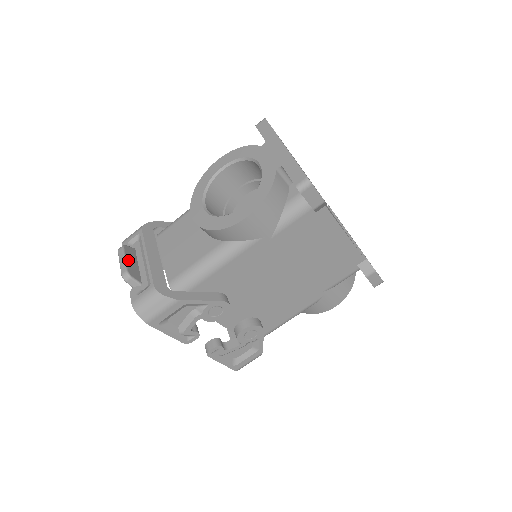
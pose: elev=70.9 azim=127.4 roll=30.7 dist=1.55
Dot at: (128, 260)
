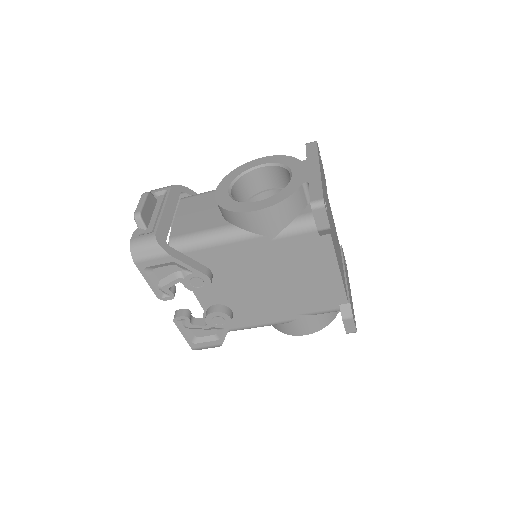
Dot at: (146, 205)
